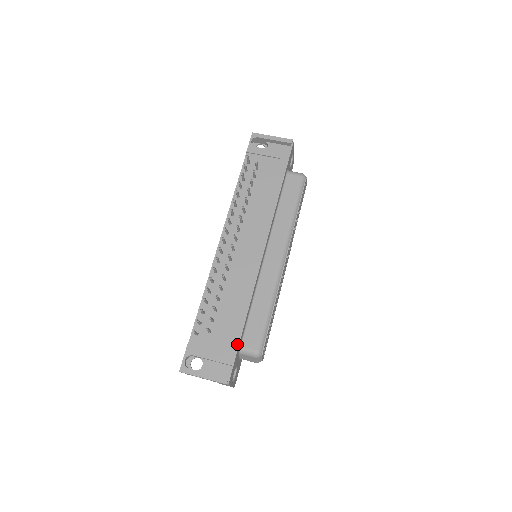
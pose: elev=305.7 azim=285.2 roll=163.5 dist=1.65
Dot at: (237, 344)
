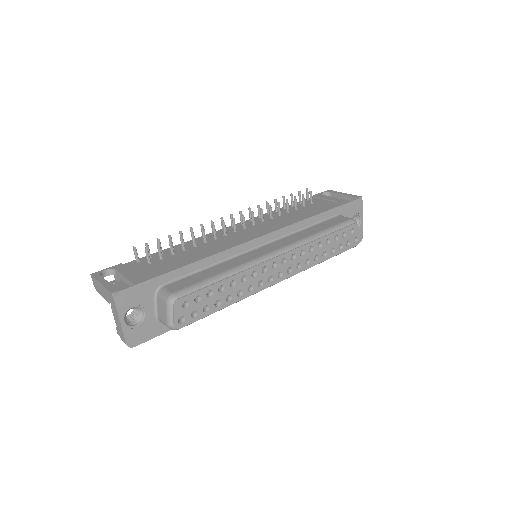
Dot at: (159, 274)
